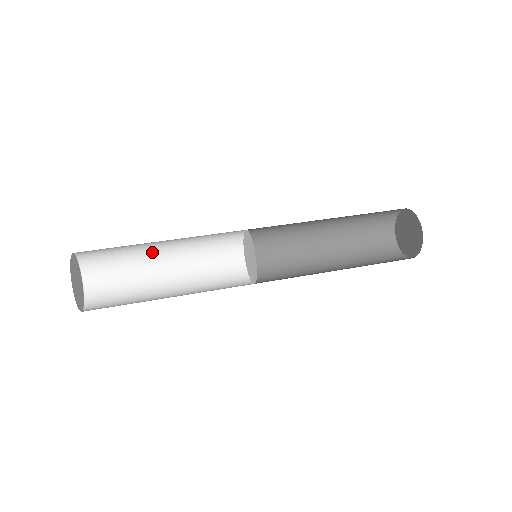
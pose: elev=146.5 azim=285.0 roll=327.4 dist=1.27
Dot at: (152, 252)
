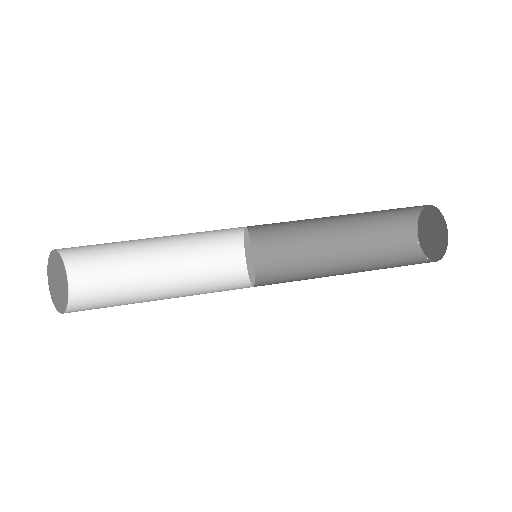
Dot at: (140, 241)
